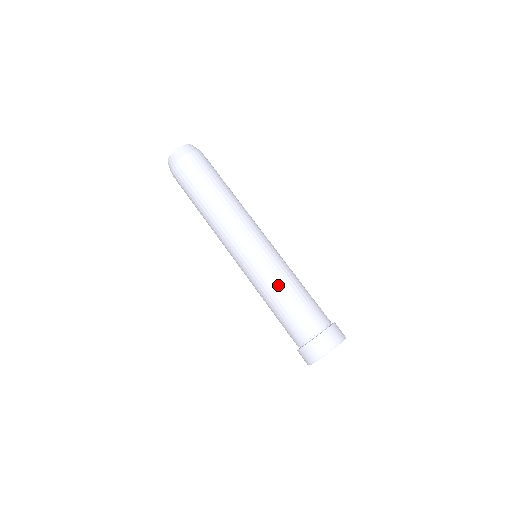
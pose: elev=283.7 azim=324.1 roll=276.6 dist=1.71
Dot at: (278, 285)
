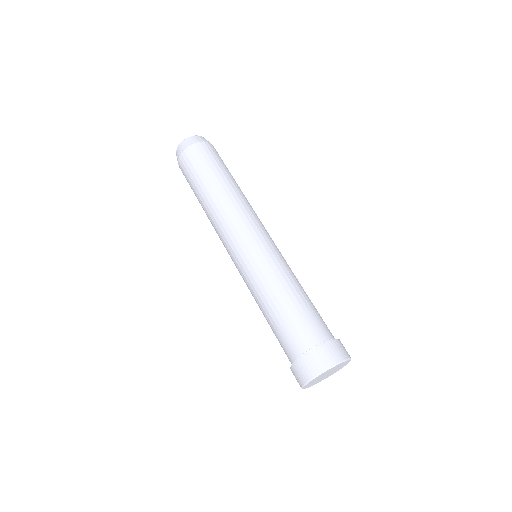
Dot at: (271, 288)
